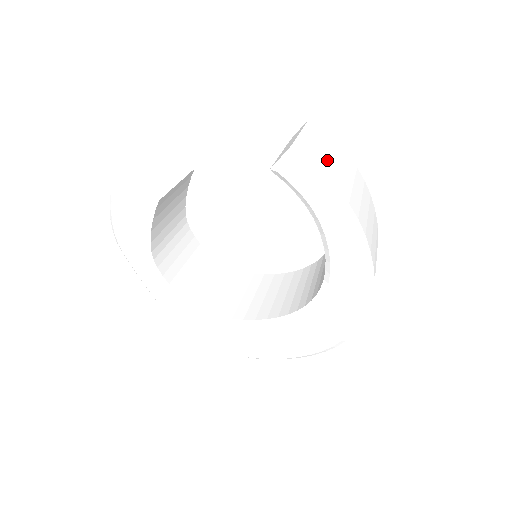
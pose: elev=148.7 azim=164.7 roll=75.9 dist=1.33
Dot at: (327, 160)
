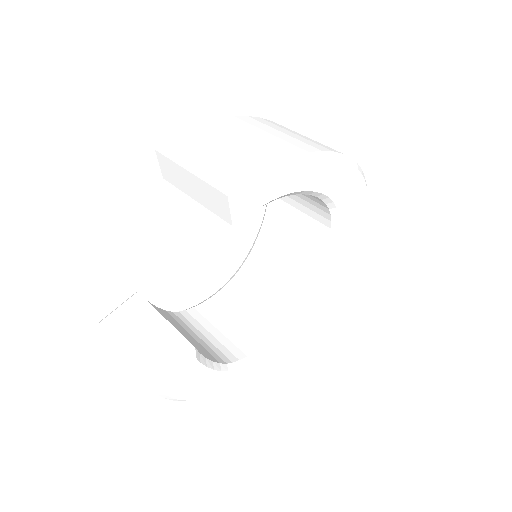
Dot at: (234, 157)
